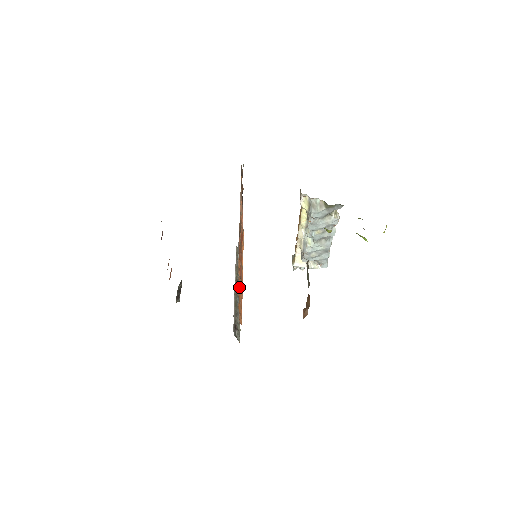
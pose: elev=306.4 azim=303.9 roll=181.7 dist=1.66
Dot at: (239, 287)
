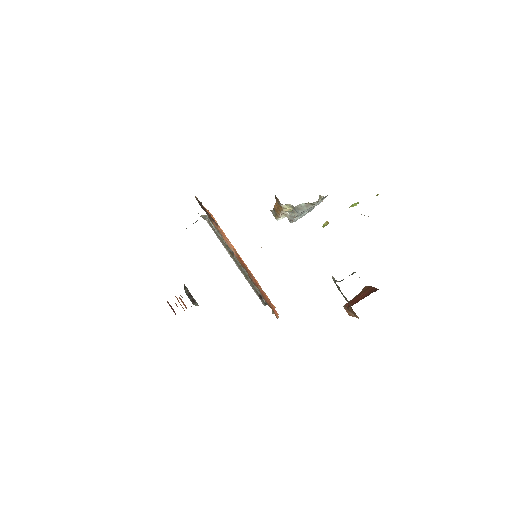
Dot at: occluded
